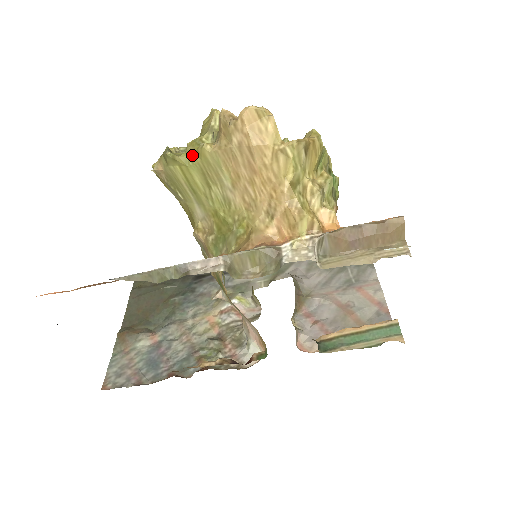
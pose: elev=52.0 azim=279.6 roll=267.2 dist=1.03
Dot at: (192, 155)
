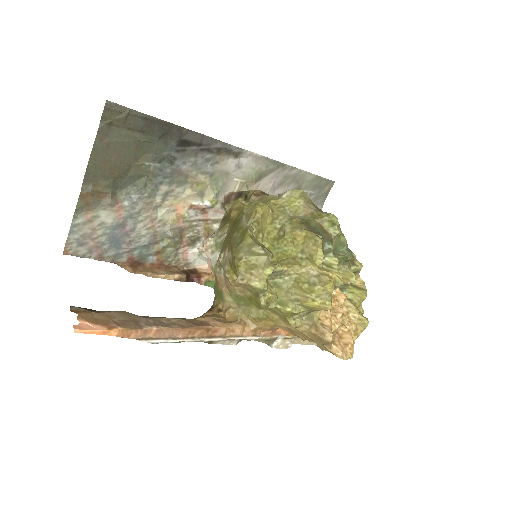
Dot at: (280, 313)
